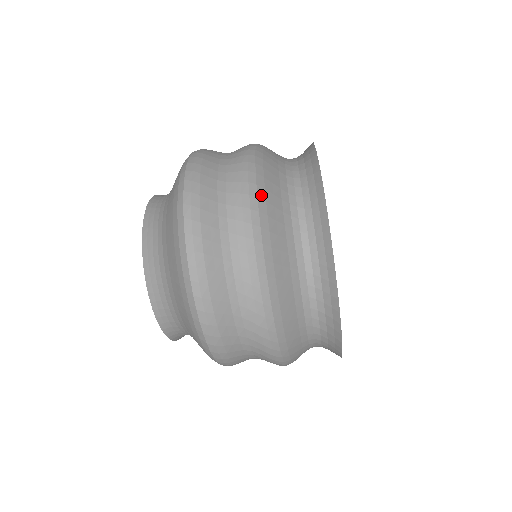
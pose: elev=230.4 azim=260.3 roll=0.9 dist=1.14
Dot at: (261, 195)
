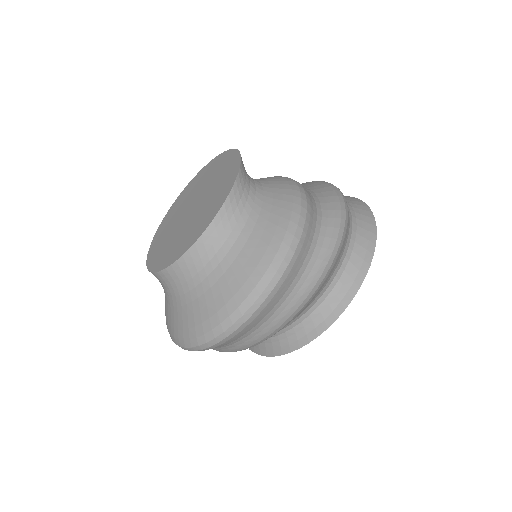
Dot at: (294, 317)
